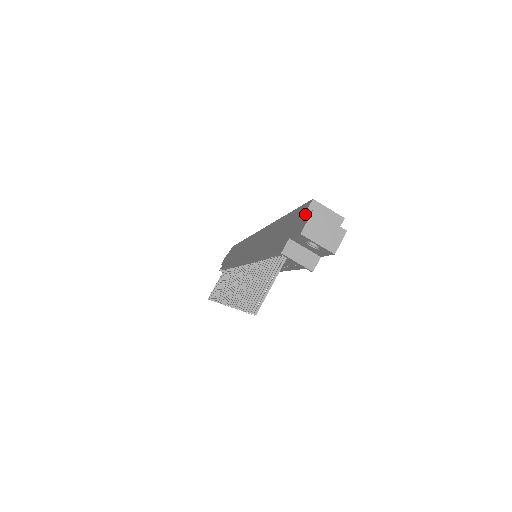
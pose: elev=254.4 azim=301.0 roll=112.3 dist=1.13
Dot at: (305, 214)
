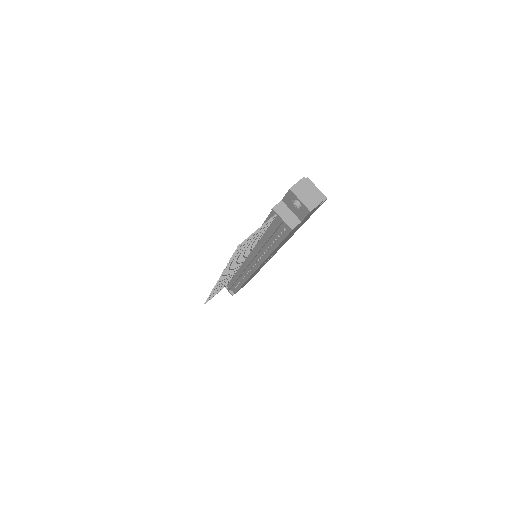
Dot at: occluded
